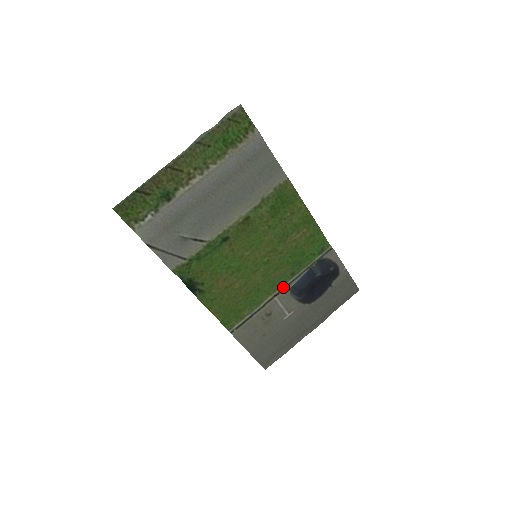
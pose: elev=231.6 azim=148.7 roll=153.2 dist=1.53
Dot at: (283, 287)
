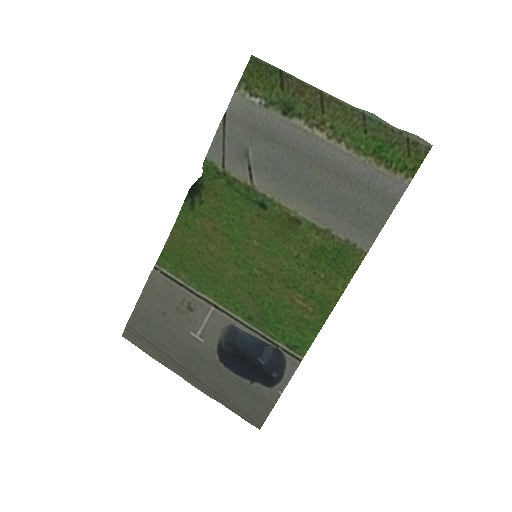
Dot at: (230, 312)
